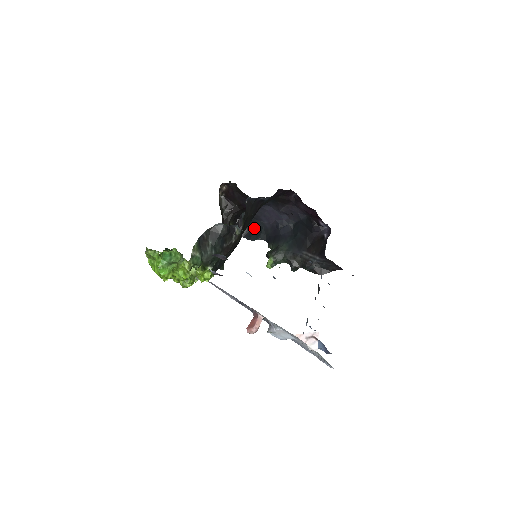
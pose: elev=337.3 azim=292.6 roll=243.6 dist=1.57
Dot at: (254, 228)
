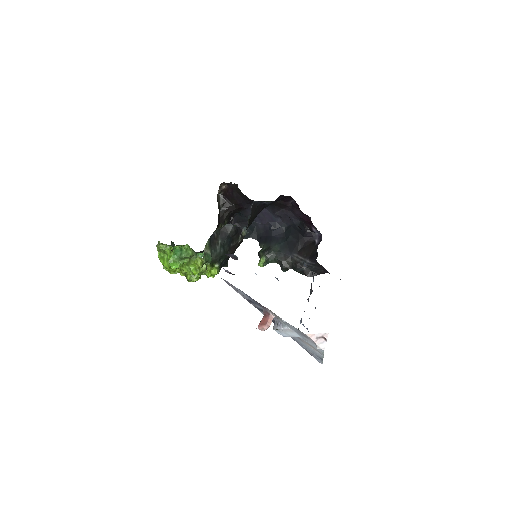
Dot at: (246, 227)
